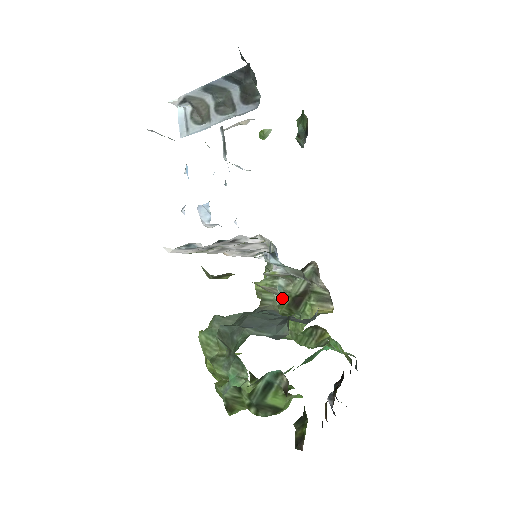
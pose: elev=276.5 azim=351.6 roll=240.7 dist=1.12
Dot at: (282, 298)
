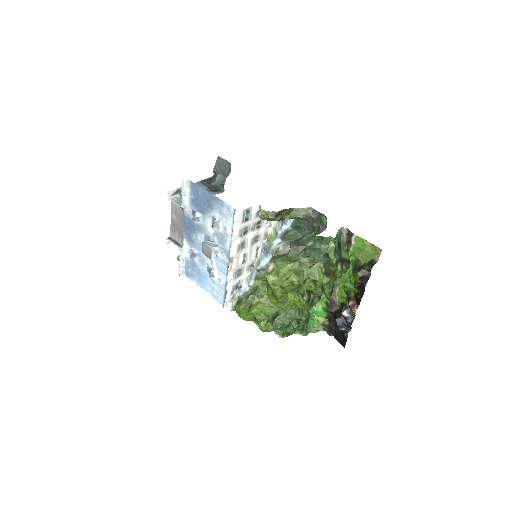
Dot at: occluded
